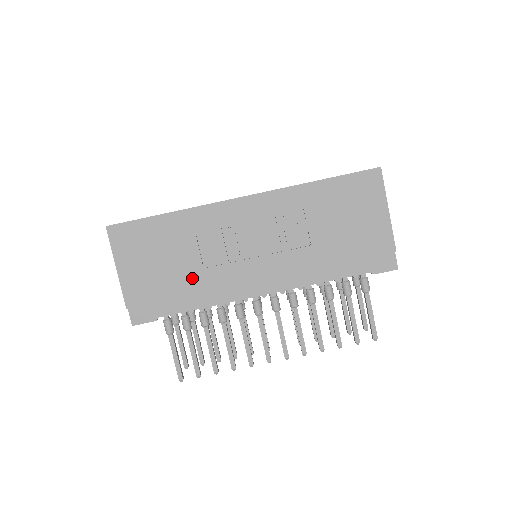
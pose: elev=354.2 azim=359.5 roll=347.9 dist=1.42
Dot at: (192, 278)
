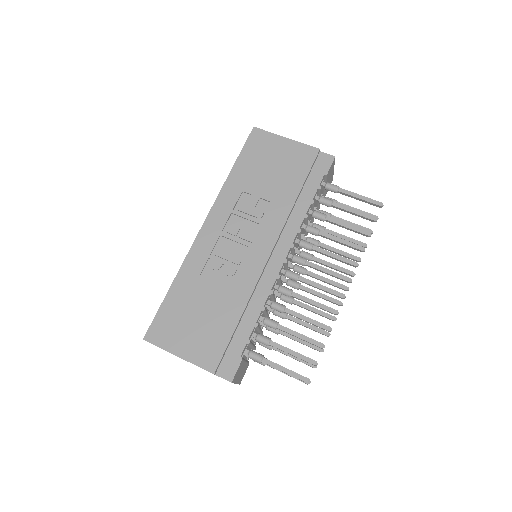
Dot at: (230, 304)
